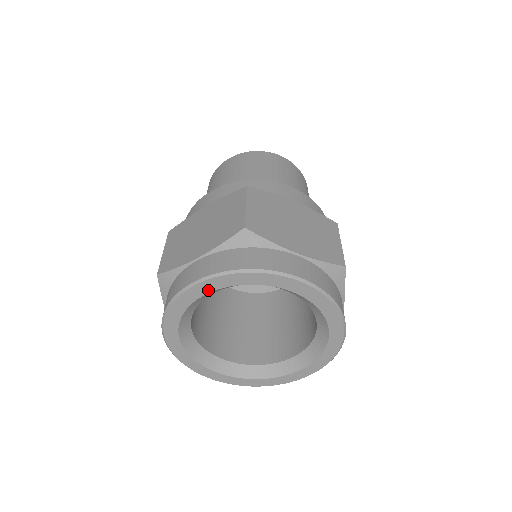
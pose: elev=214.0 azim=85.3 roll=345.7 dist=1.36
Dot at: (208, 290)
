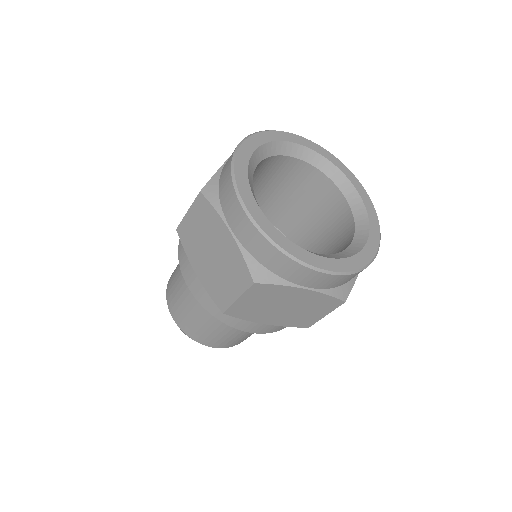
Dot at: (305, 145)
